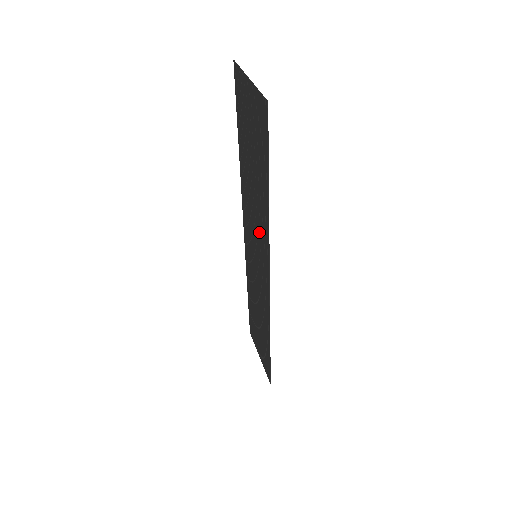
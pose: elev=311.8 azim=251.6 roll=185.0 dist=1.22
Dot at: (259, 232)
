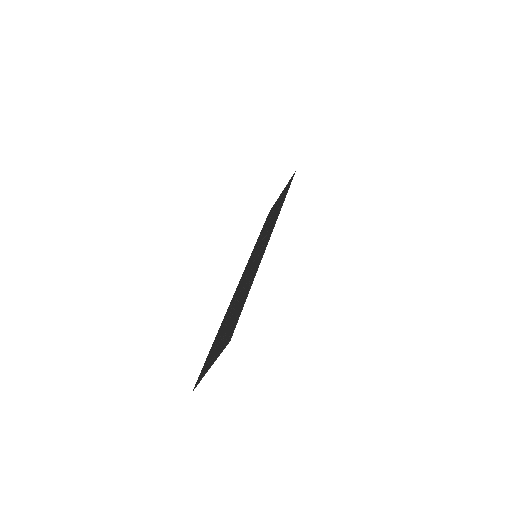
Dot at: (241, 285)
